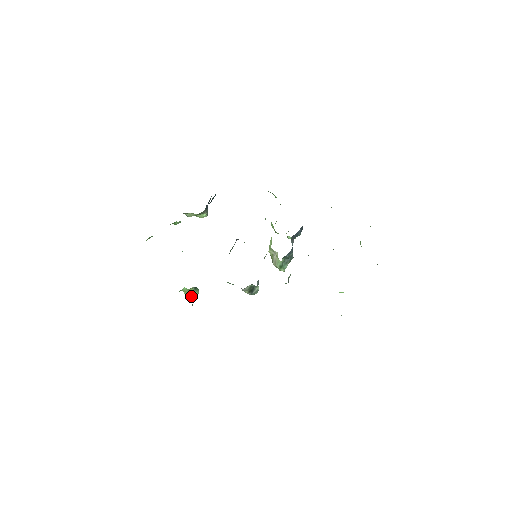
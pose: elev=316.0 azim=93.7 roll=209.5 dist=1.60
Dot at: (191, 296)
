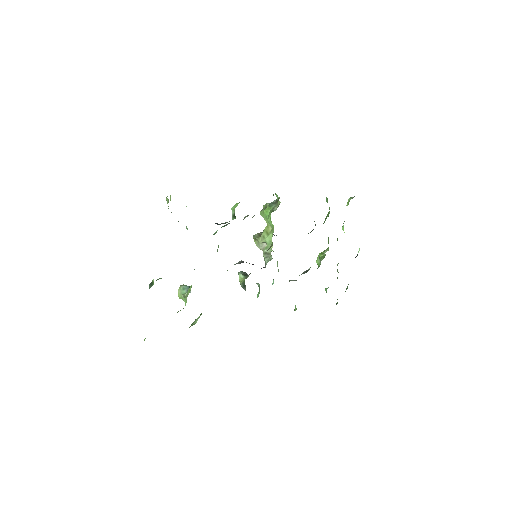
Dot at: occluded
